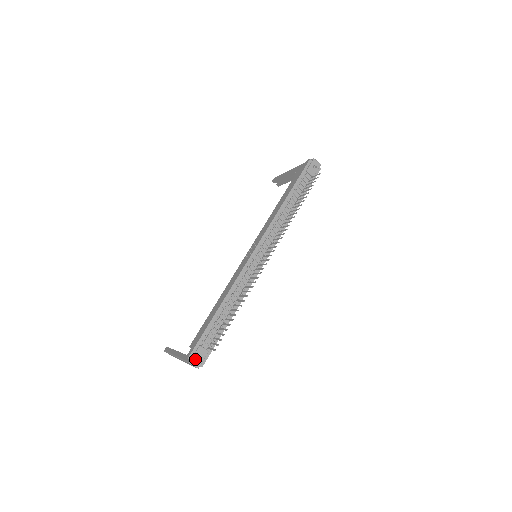
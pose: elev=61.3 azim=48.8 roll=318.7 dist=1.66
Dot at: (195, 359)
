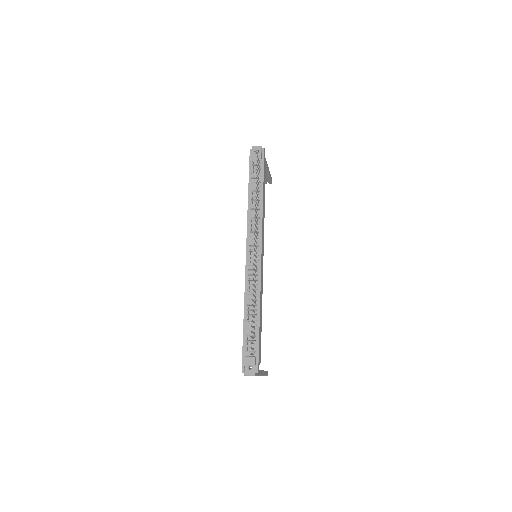
Dot at: (247, 370)
